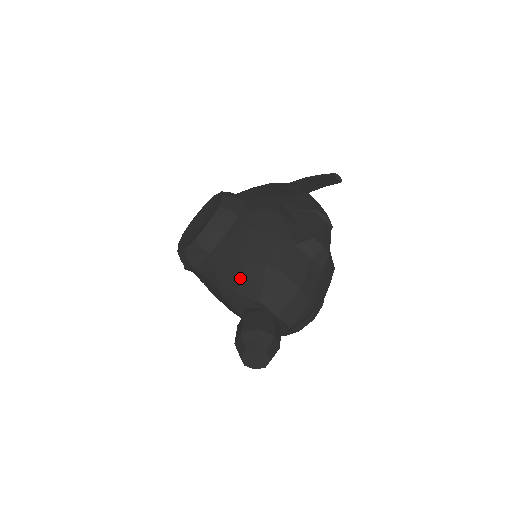
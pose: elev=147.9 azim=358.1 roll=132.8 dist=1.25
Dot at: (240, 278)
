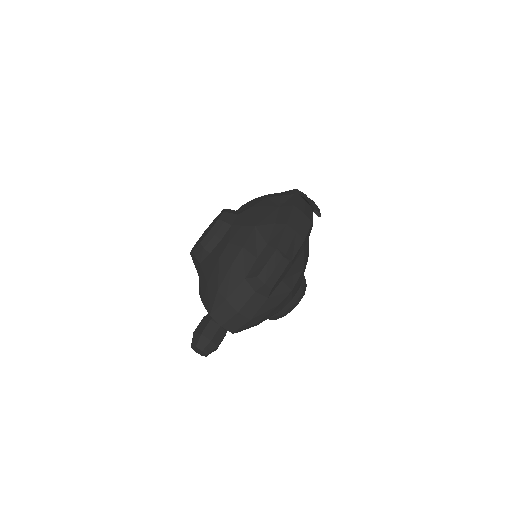
Dot at: (205, 293)
